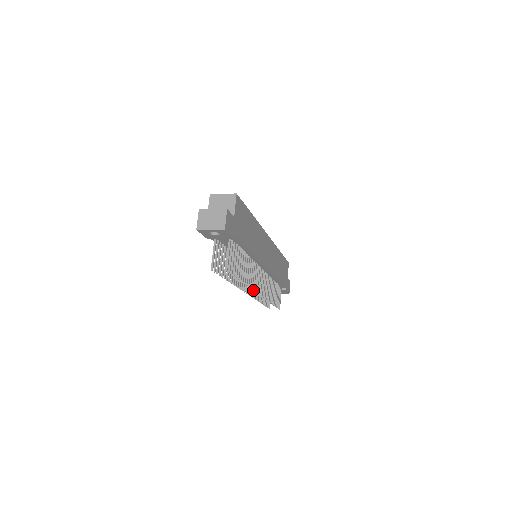
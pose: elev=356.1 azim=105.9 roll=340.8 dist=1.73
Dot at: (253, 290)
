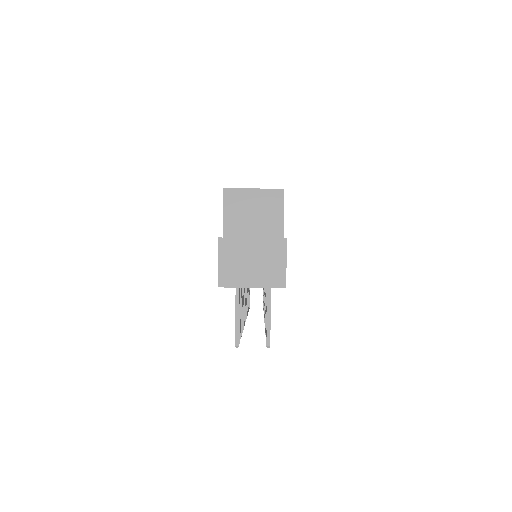
Dot at: occluded
